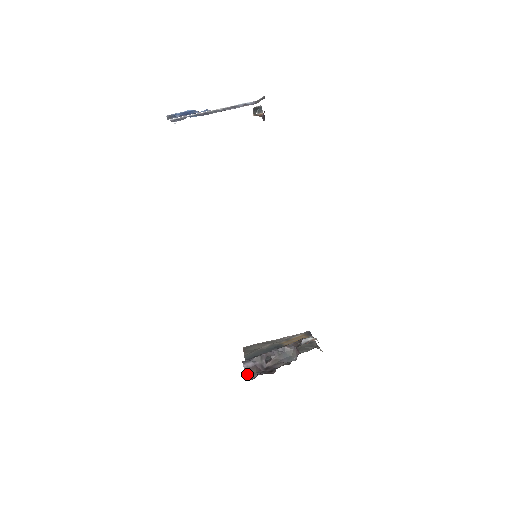
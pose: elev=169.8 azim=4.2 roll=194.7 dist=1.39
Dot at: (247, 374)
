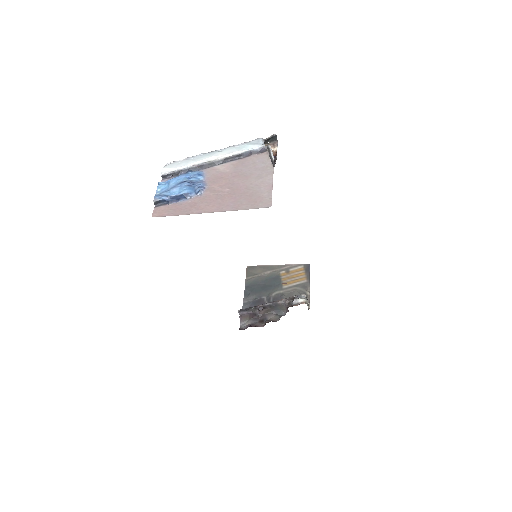
Dot at: (241, 320)
